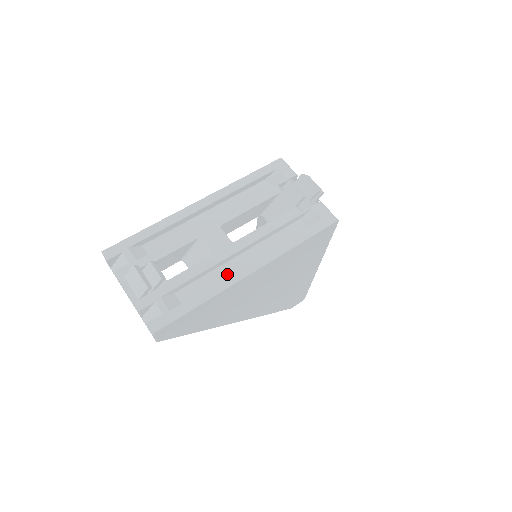
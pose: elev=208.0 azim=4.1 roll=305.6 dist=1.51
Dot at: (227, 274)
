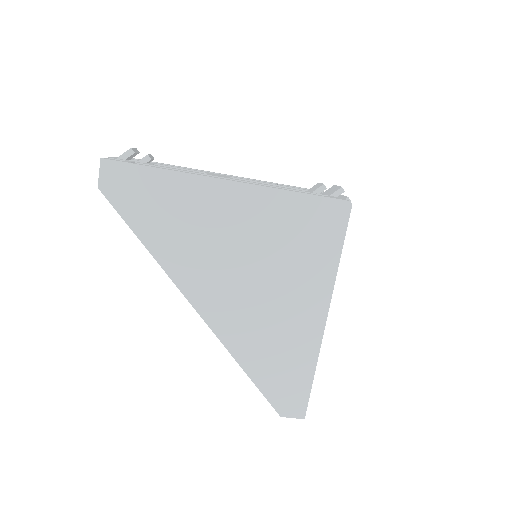
Dot at: occluded
